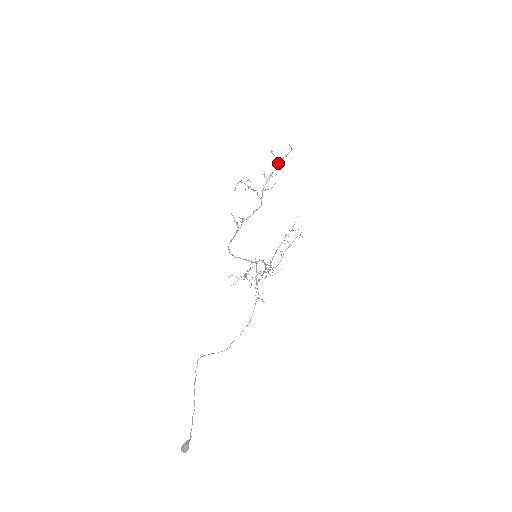
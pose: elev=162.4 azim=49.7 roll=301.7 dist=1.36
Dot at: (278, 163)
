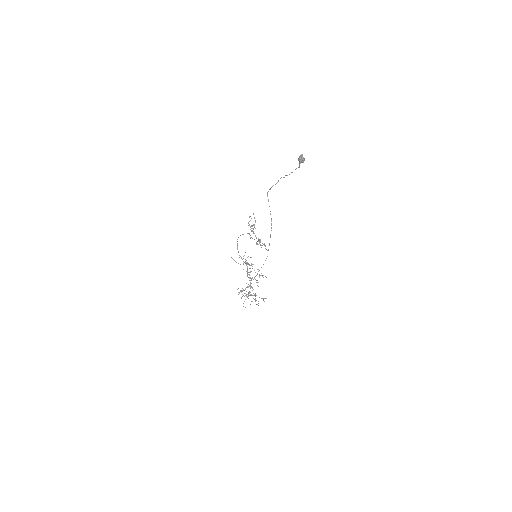
Dot at: occluded
